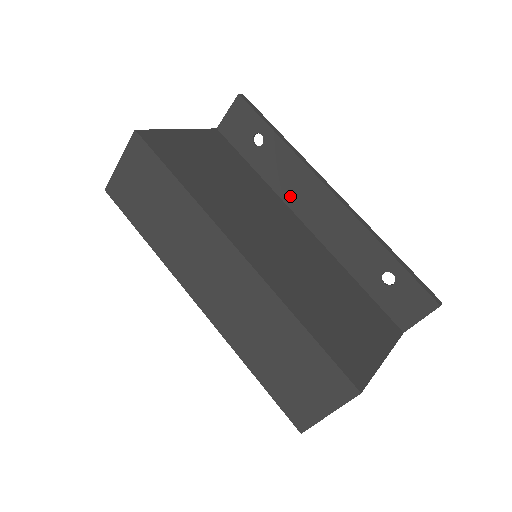
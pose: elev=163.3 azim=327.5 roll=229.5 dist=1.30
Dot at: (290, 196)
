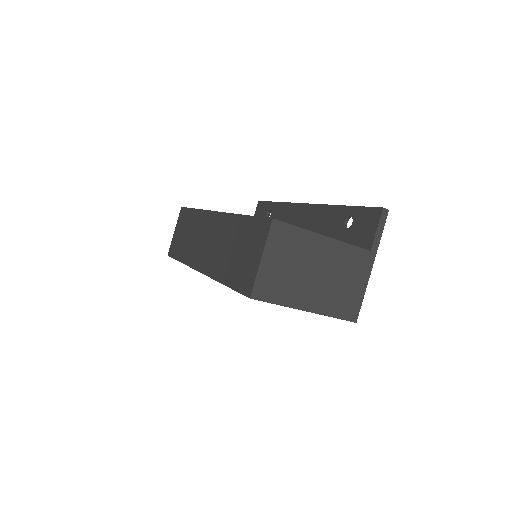
Dot at: occluded
